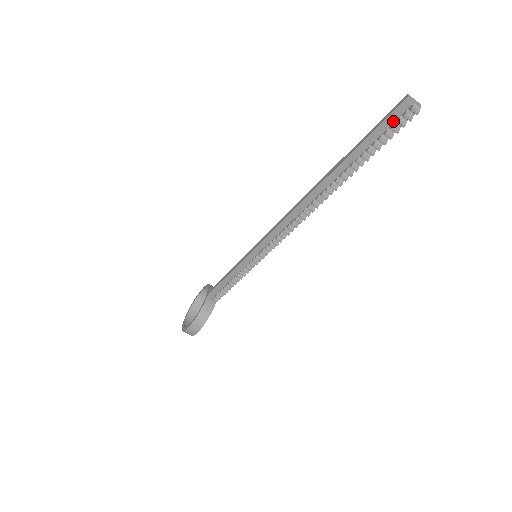
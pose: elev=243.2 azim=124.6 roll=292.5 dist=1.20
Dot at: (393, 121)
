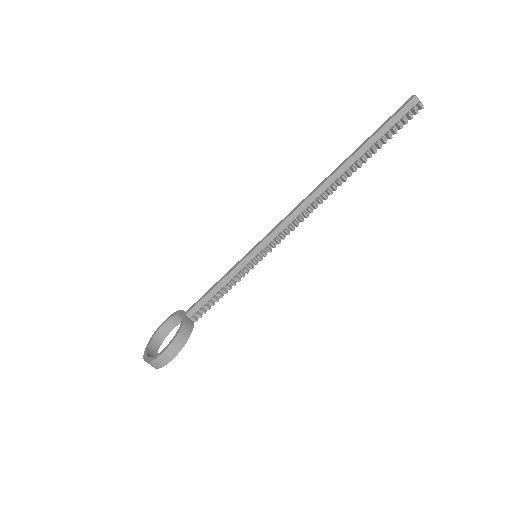
Dot at: (403, 115)
